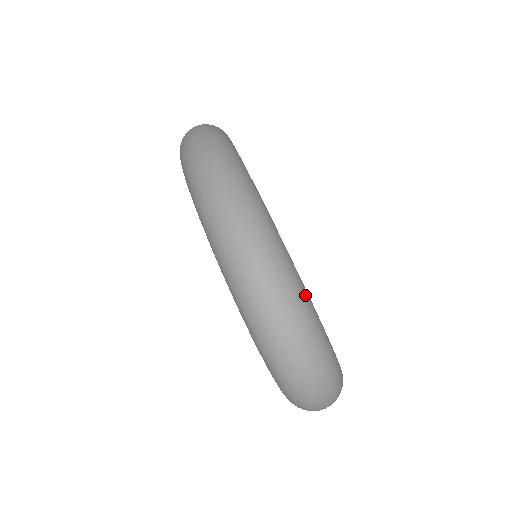
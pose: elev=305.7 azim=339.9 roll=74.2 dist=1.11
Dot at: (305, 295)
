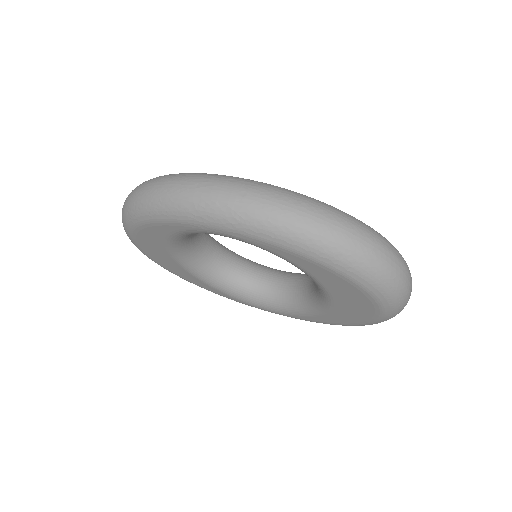
Dot at: (350, 215)
